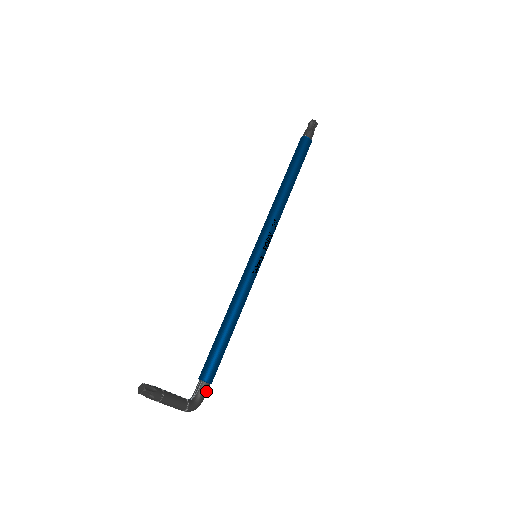
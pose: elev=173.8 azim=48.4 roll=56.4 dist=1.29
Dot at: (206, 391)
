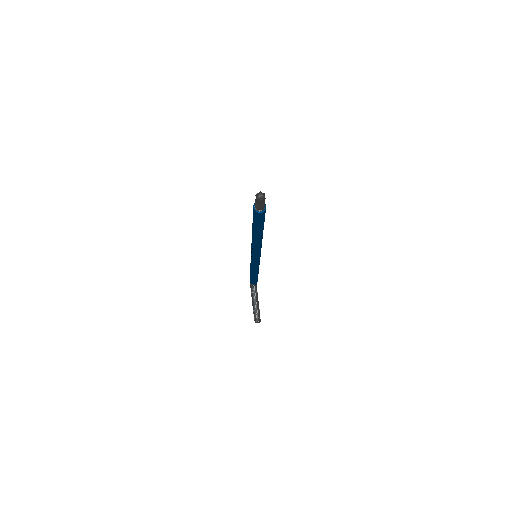
Dot at: occluded
